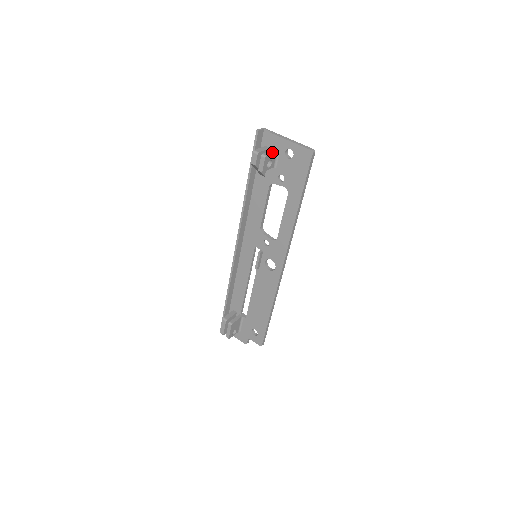
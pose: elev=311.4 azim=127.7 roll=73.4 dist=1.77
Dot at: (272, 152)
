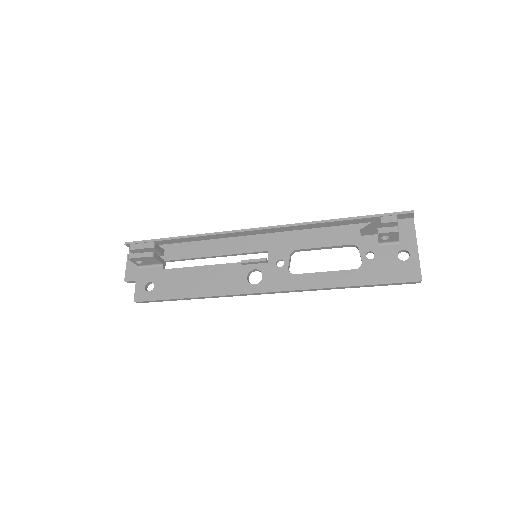
Dot at: occluded
